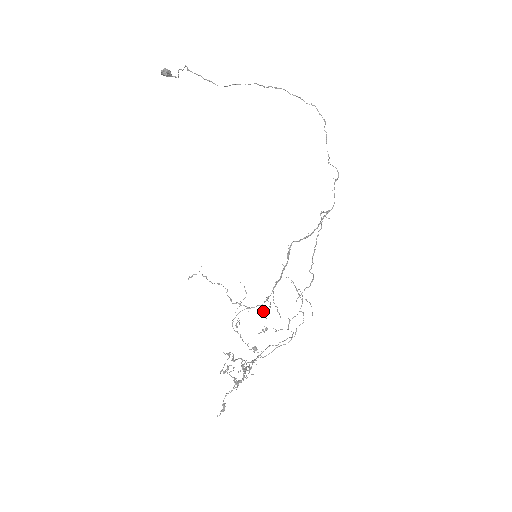
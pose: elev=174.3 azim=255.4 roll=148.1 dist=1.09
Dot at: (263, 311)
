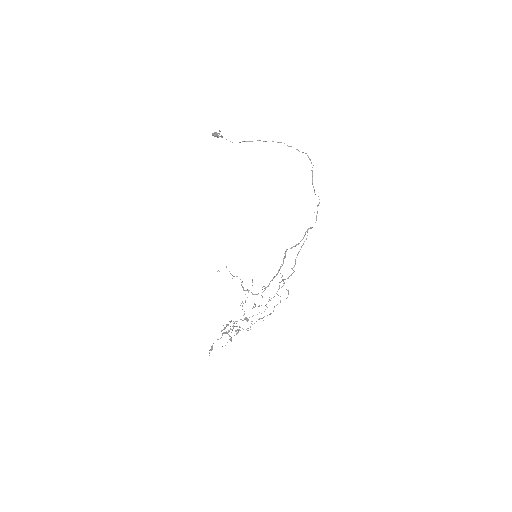
Dot at: (262, 297)
